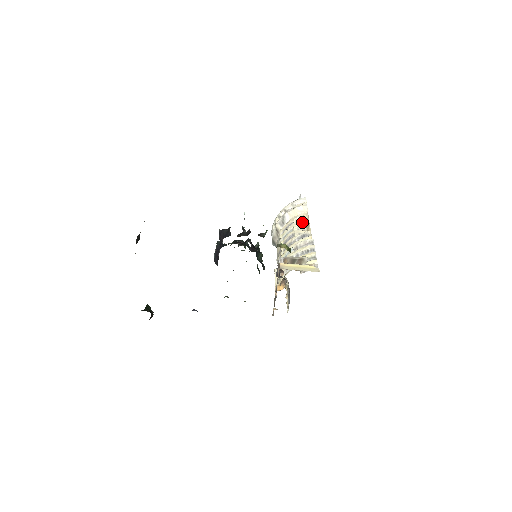
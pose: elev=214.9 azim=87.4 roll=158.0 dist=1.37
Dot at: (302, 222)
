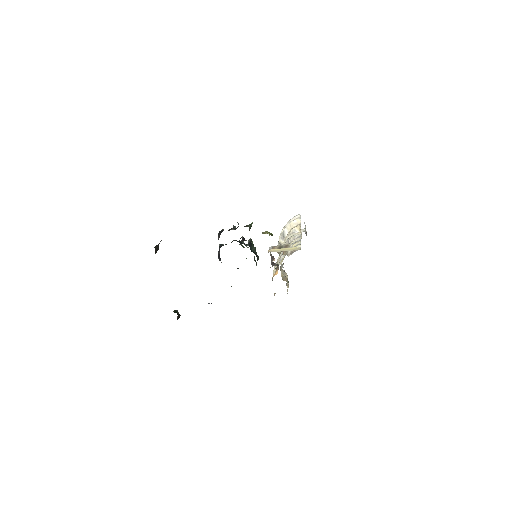
Dot at: (297, 231)
